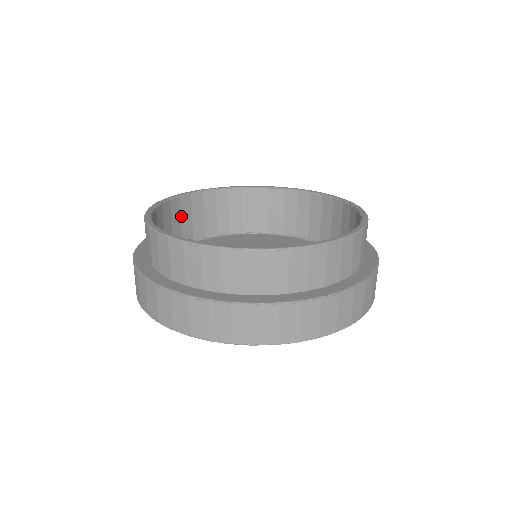
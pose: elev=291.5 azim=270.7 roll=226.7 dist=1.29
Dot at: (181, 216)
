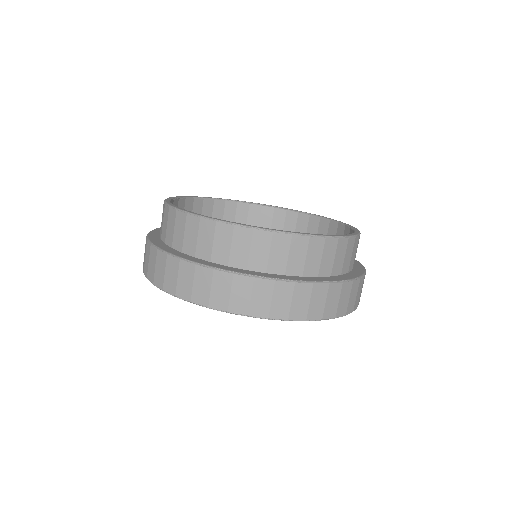
Dot at: occluded
